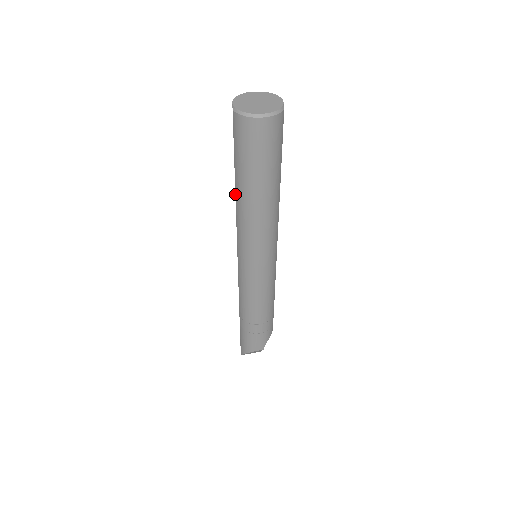
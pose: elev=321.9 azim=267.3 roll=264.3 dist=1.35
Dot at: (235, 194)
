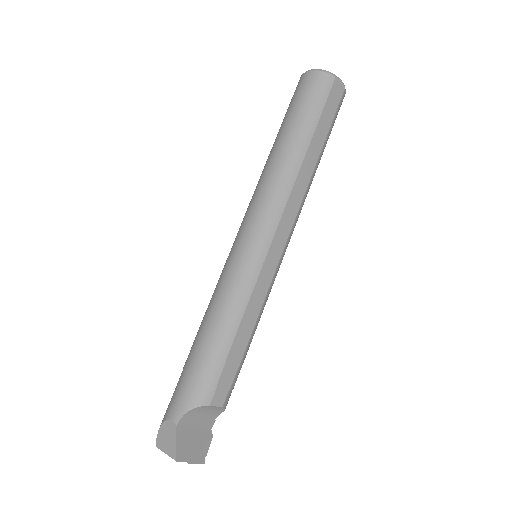
Dot at: occluded
